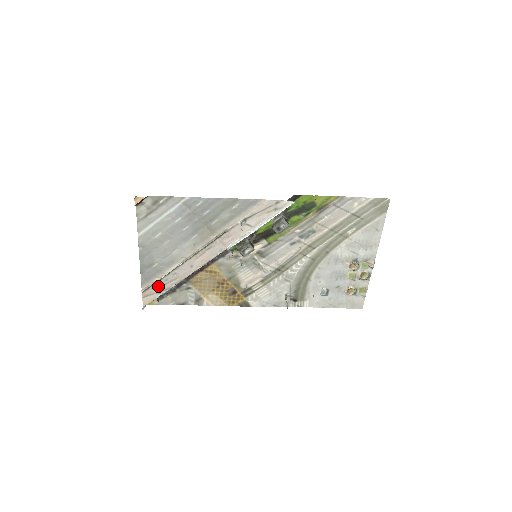
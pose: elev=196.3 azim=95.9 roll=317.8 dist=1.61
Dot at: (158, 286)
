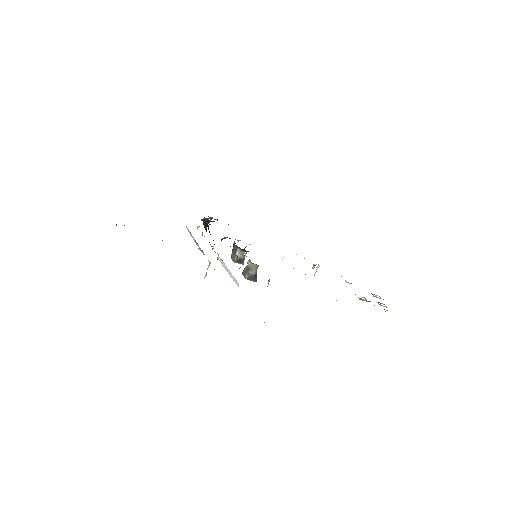
Dot at: occluded
